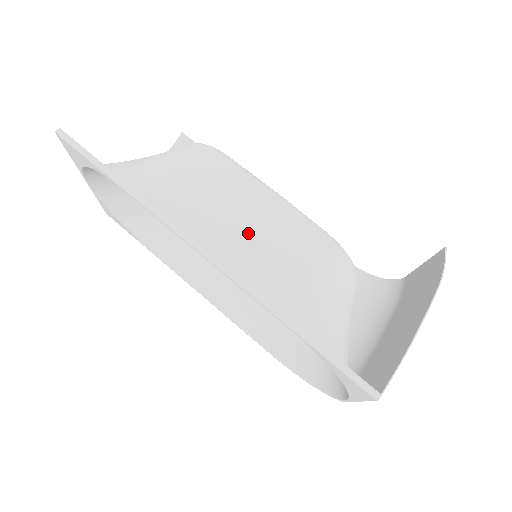
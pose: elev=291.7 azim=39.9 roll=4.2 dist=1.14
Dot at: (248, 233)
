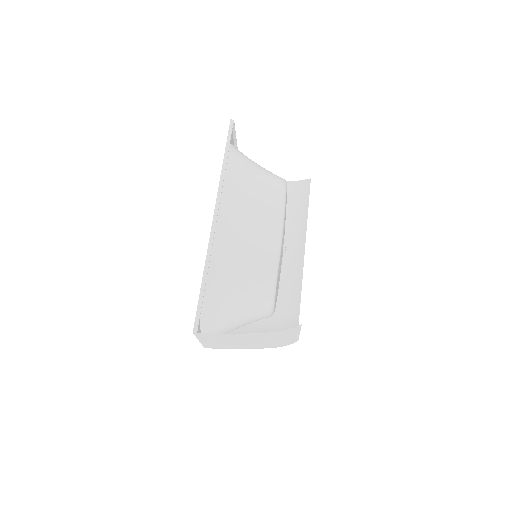
Dot at: (244, 230)
